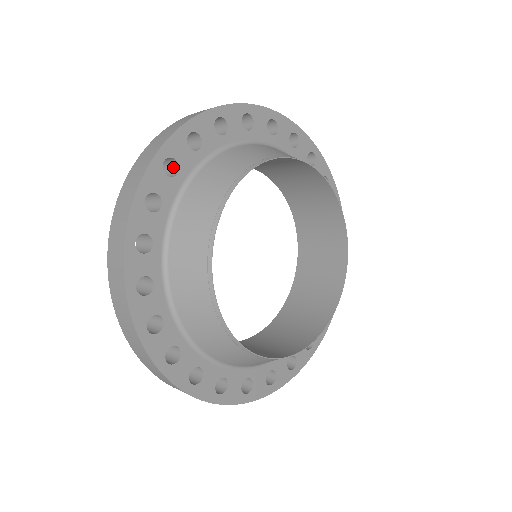
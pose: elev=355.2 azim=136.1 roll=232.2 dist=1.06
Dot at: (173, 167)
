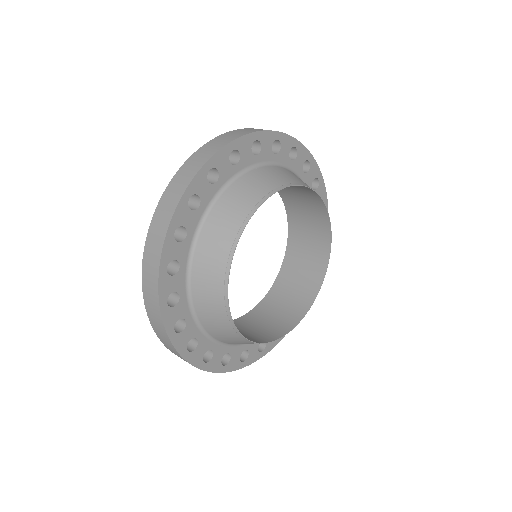
Dot at: (195, 198)
